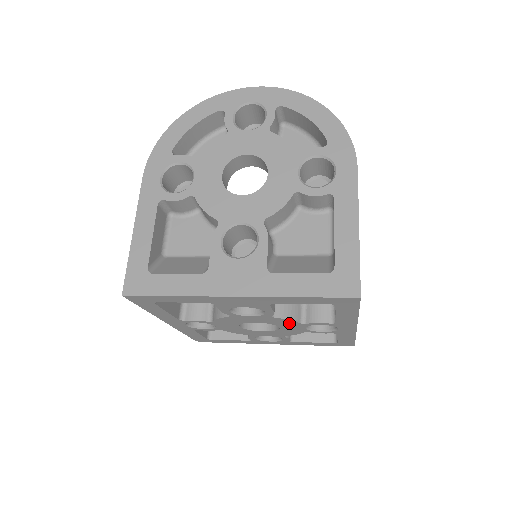
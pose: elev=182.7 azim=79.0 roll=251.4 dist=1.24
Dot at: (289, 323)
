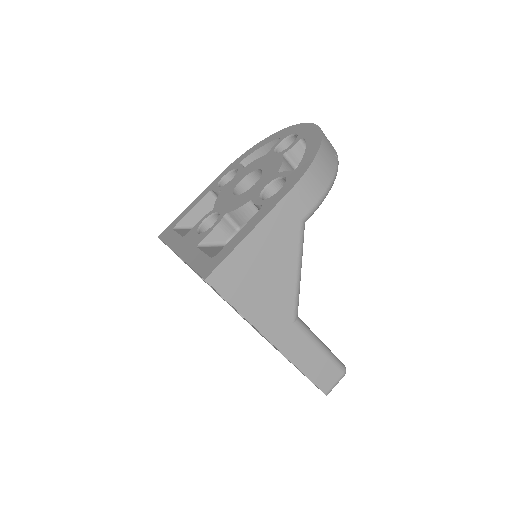
Dot at: occluded
